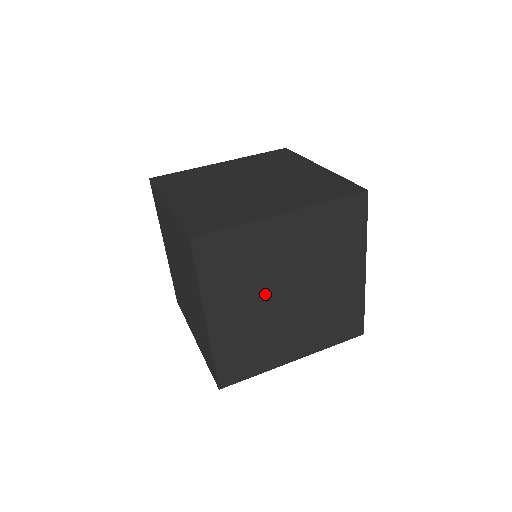
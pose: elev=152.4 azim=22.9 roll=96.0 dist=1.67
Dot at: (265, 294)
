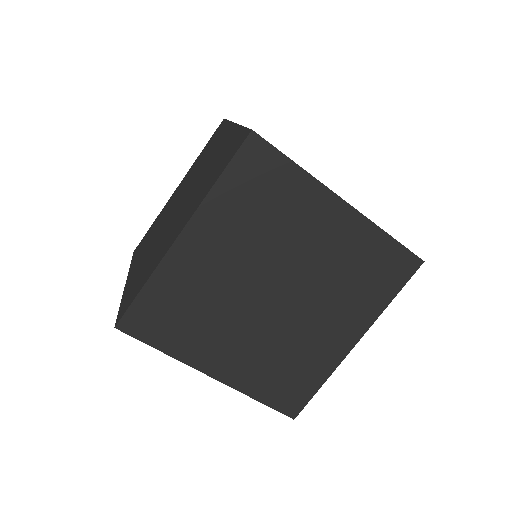
Dot at: (246, 314)
